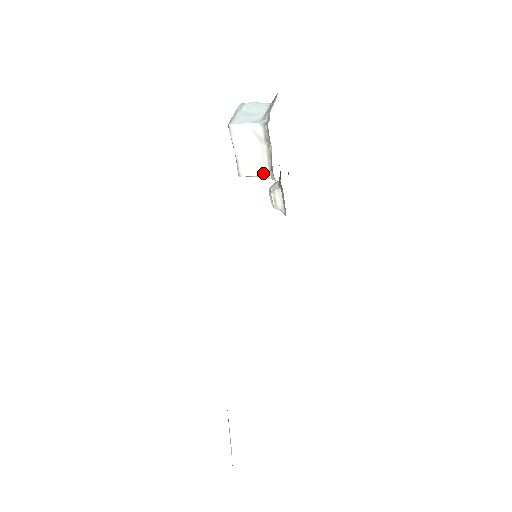
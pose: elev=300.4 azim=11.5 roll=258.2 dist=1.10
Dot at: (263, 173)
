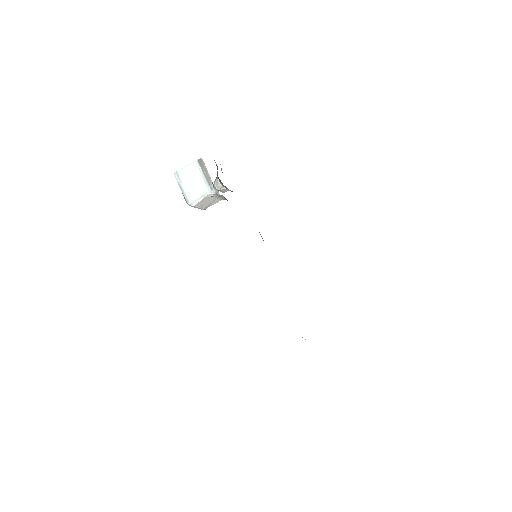
Dot at: occluded
